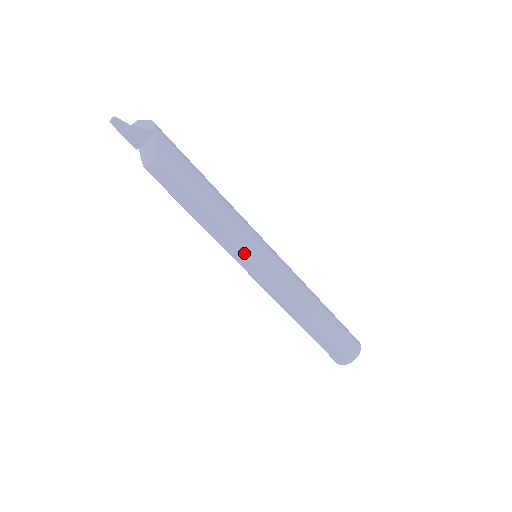
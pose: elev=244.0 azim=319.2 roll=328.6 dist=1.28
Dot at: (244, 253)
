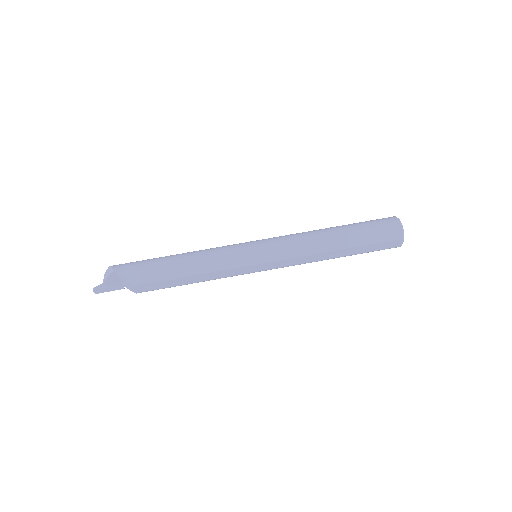
Dot at: (242, 265)
